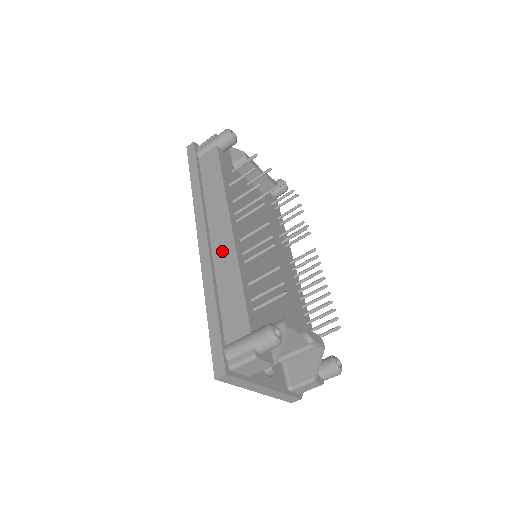
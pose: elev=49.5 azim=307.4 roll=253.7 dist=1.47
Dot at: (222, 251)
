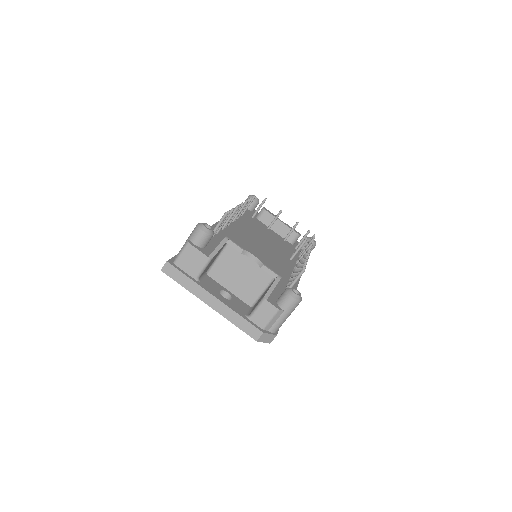
Dot at: occluded
